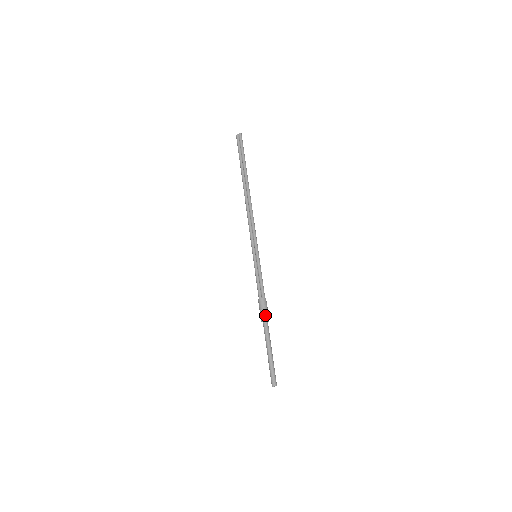
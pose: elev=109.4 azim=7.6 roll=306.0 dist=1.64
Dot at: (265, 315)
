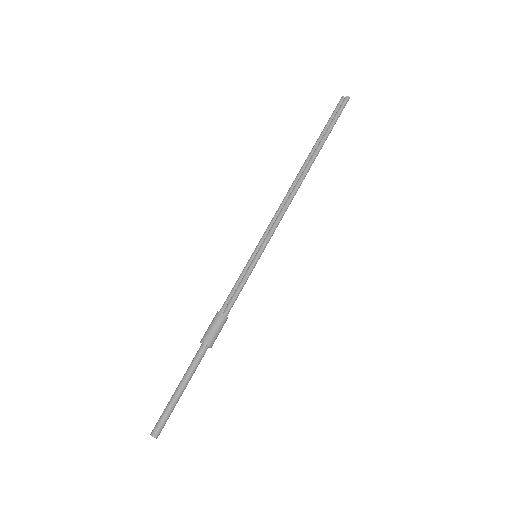
Dot at: (209, 337)
